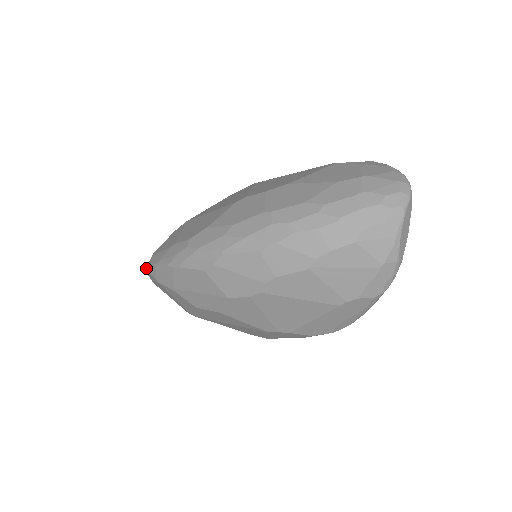
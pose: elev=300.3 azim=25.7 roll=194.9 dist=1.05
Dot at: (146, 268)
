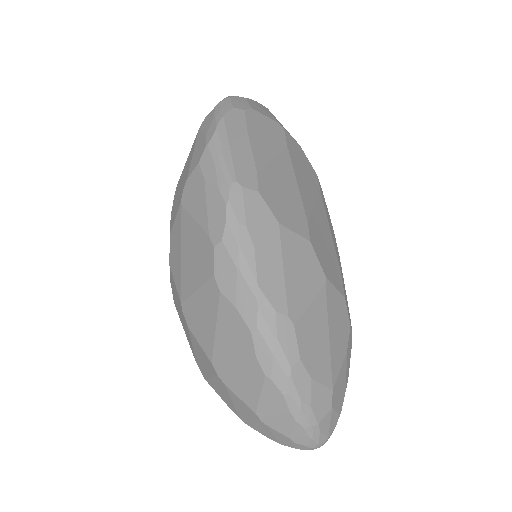
Dot at: occluded
